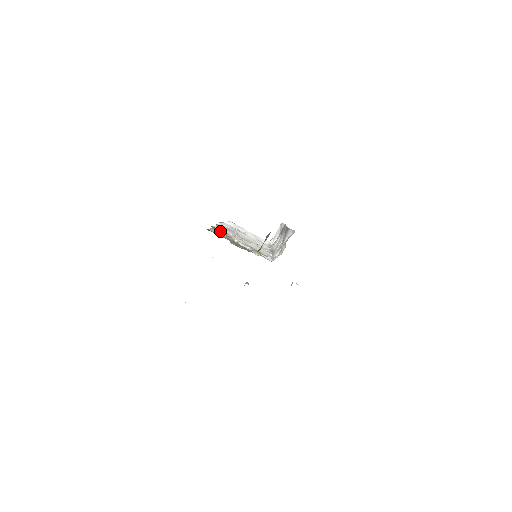
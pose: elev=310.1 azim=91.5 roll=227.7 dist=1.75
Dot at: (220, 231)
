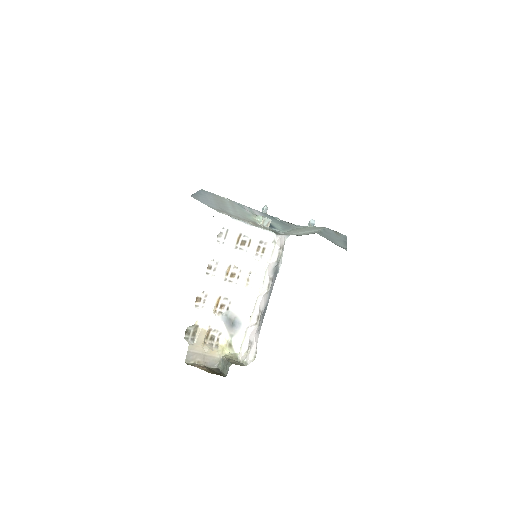
Dot at: (198, 327)
